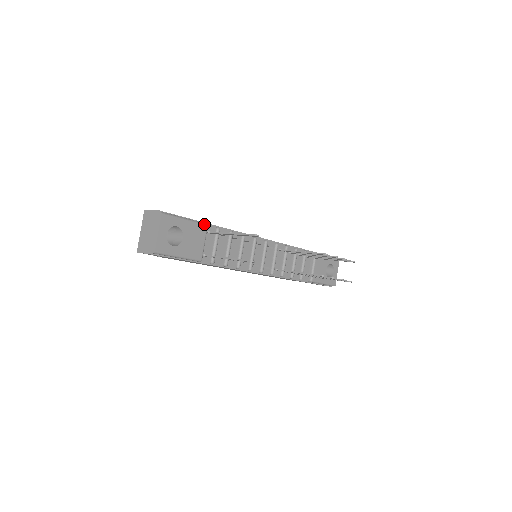
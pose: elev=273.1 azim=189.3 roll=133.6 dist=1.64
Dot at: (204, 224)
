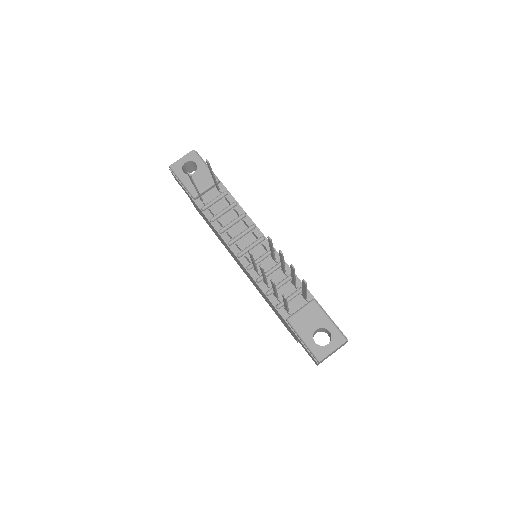
Dot at: (216, 178)
